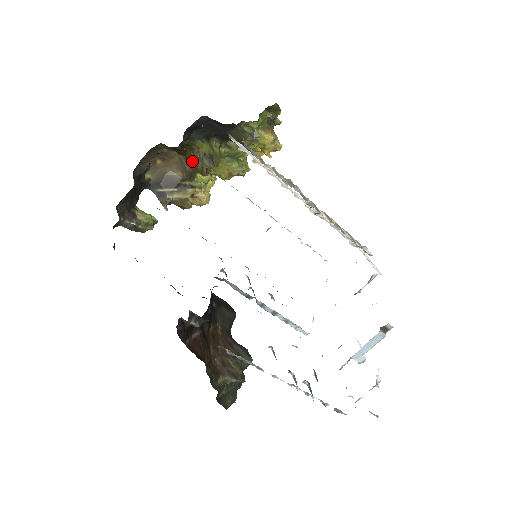
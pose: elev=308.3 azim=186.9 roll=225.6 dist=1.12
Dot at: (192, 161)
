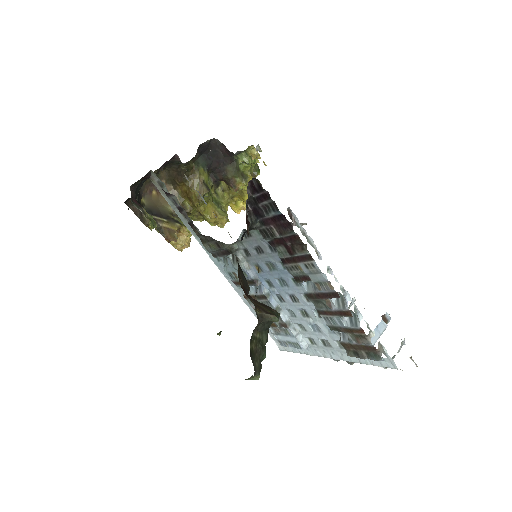
Dot at: (190, 189)
